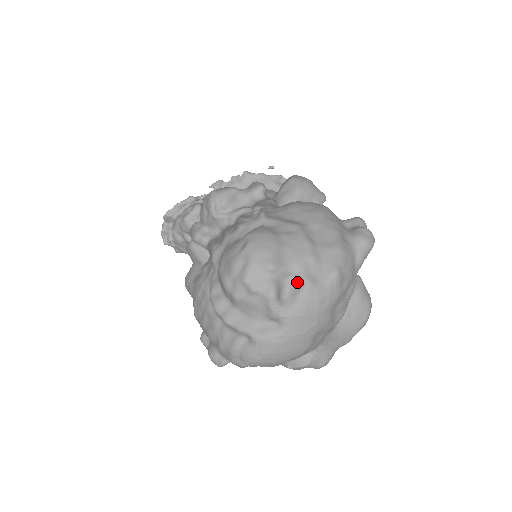
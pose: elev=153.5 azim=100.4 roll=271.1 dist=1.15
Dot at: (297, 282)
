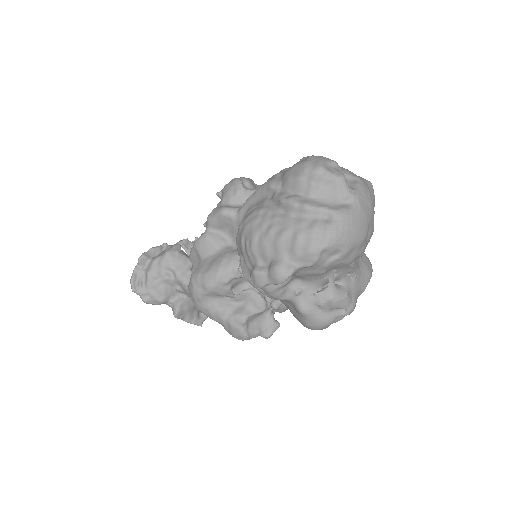
Dot at: (351, 180)
